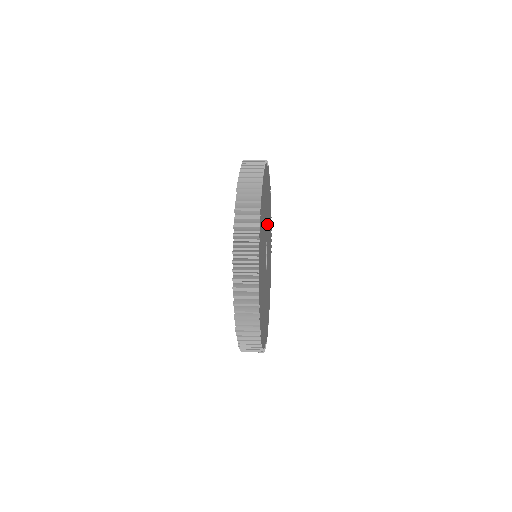
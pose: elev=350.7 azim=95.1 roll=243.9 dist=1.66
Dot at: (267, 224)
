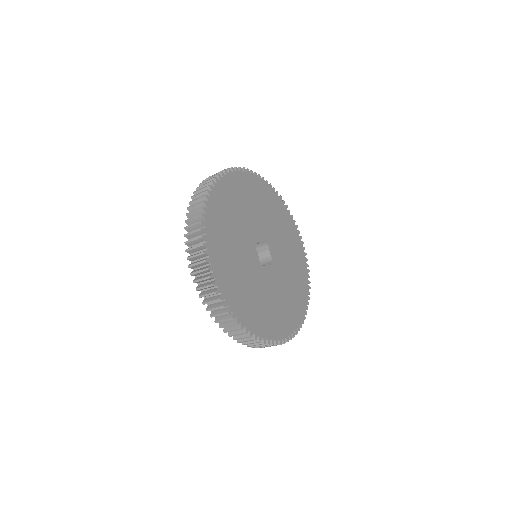
Dot at: (254, 222)
